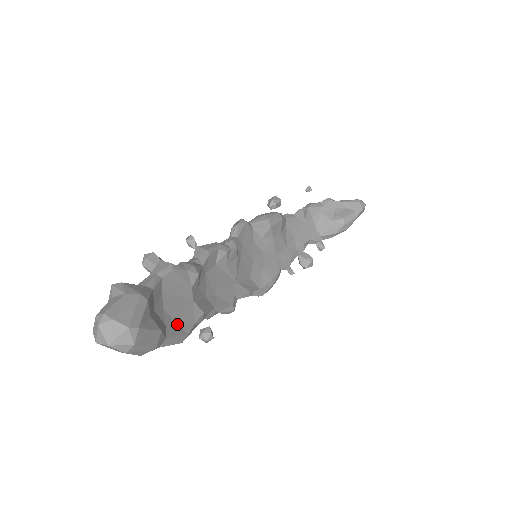
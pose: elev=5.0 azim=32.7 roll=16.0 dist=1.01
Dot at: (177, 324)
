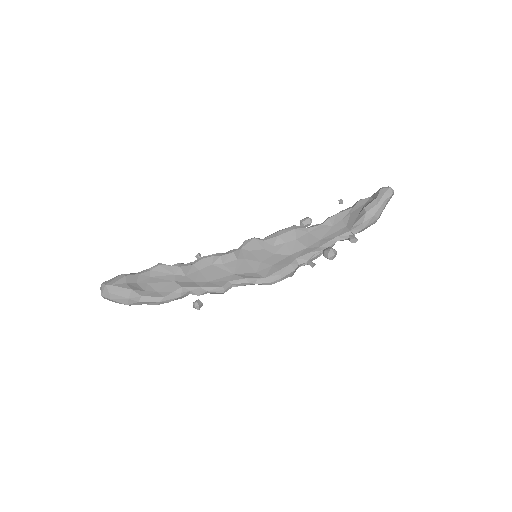
Dot at: (157, 292)
